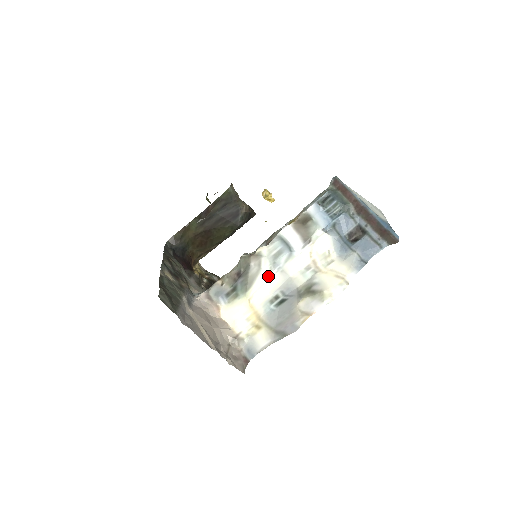
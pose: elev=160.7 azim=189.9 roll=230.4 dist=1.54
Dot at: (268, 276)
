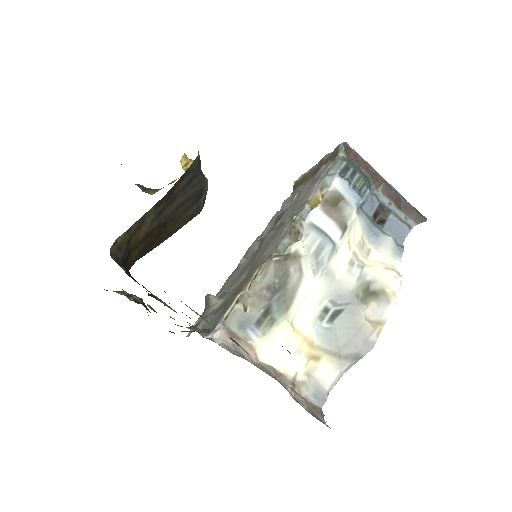
Dot at: (312, 283)
